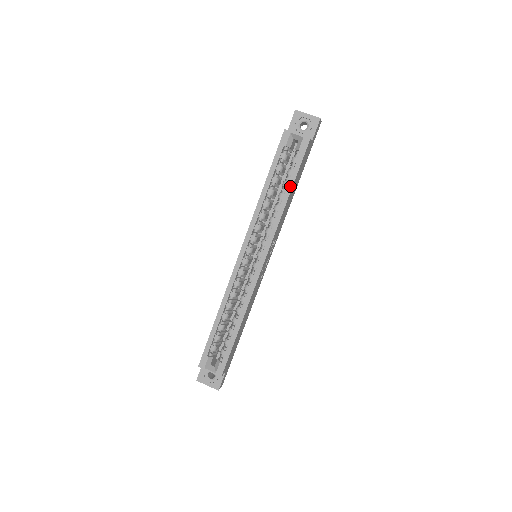
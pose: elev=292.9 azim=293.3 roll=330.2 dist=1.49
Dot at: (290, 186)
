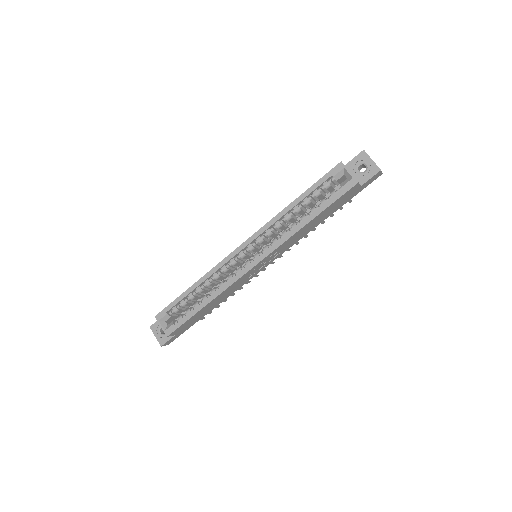
Dot at: (316, 214)
